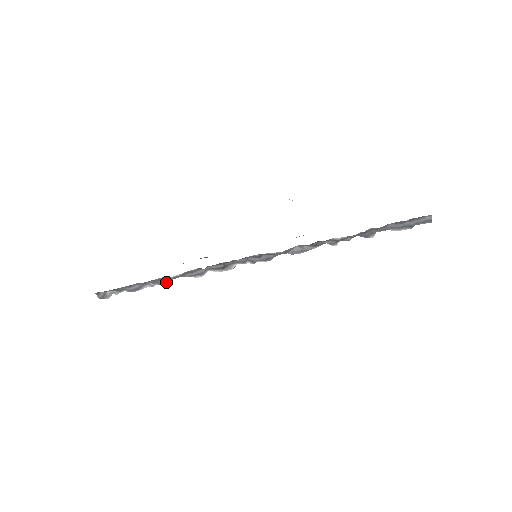
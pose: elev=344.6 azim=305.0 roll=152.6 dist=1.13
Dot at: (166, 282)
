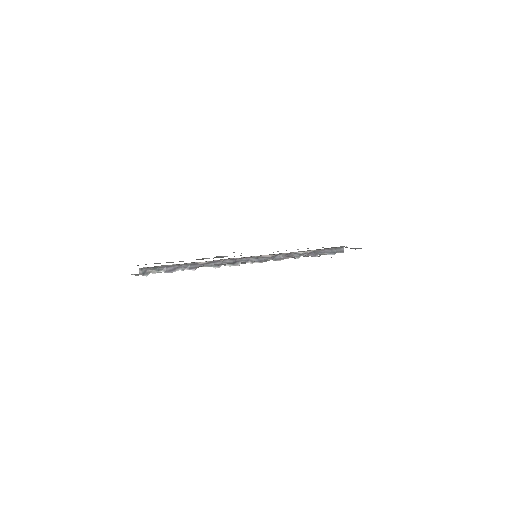
Dot at: (194, 268)
